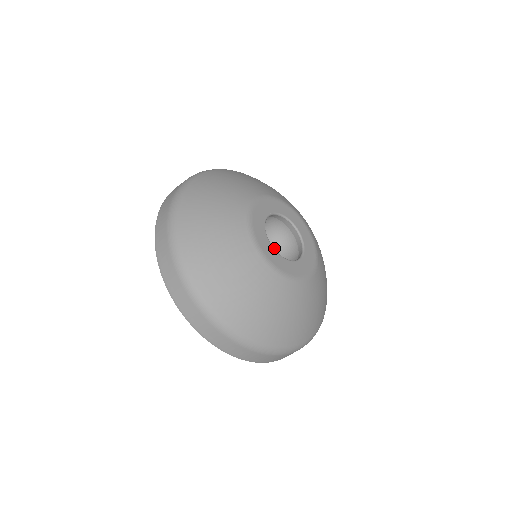
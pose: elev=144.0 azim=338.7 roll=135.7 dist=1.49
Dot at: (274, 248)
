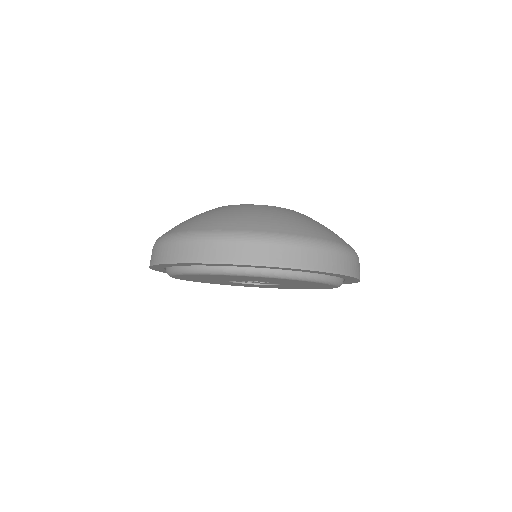
Dot at: occluded
